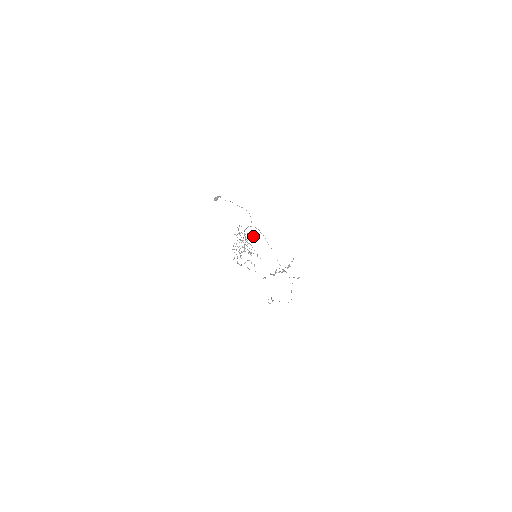
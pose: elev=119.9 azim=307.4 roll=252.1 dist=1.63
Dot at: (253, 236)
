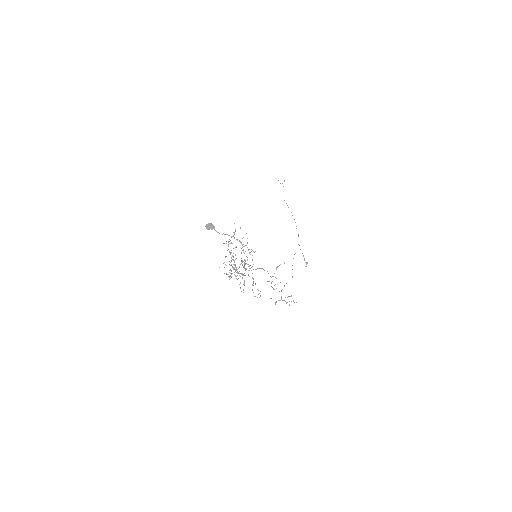
Dot at: occluded
